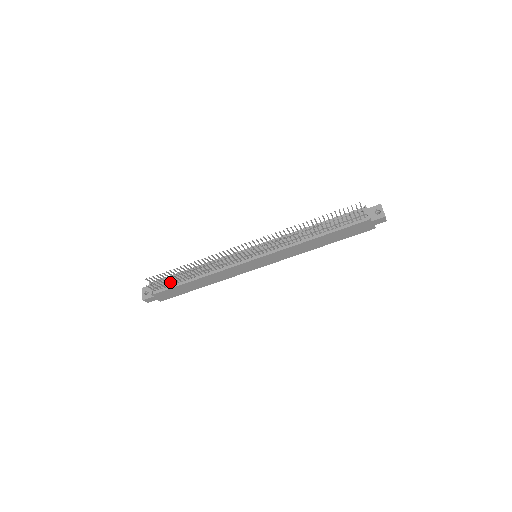
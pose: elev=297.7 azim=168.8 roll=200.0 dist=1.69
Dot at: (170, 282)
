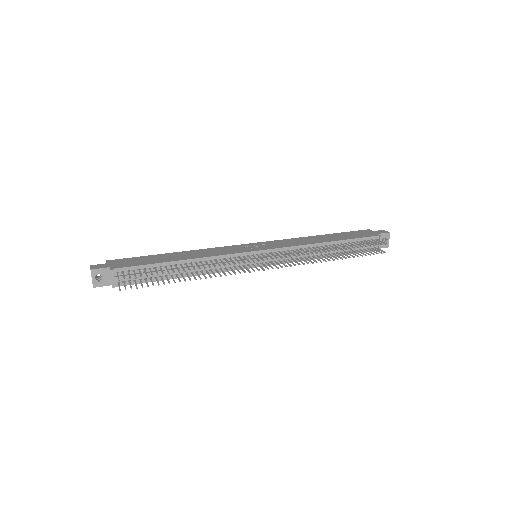
Dot at: (145, 276)
